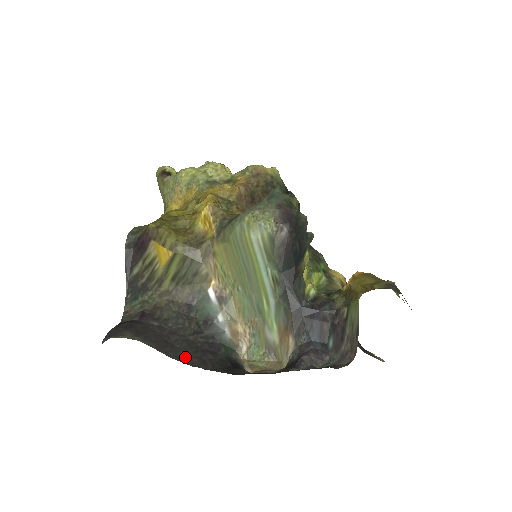
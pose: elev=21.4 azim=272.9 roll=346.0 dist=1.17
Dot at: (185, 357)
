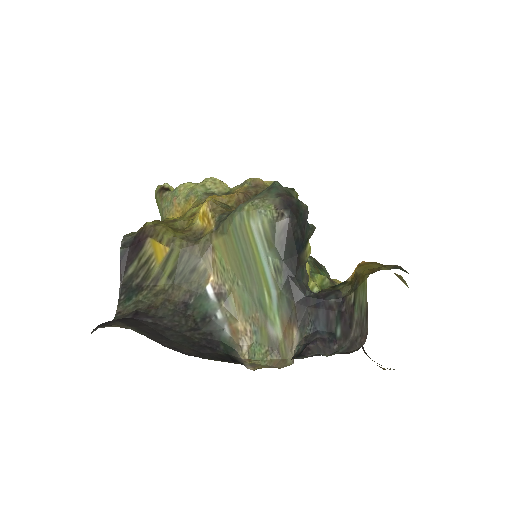
Dot at: (181, 348)
